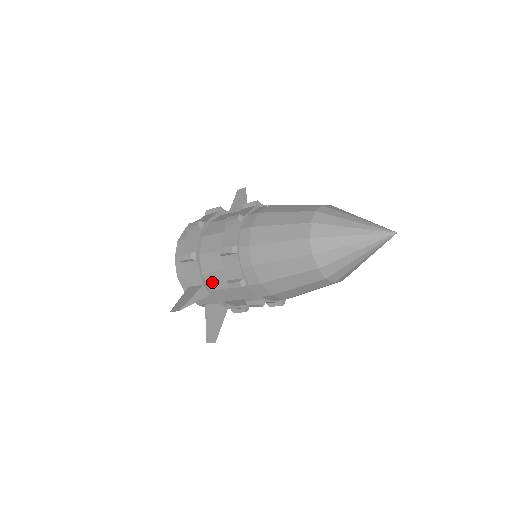
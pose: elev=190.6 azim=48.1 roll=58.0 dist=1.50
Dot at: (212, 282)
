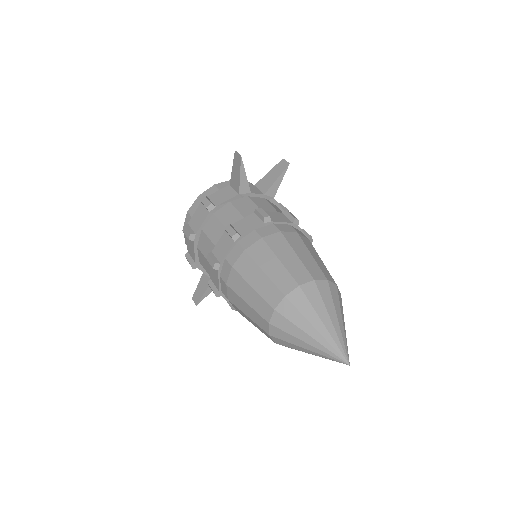
Dot at: occluded
